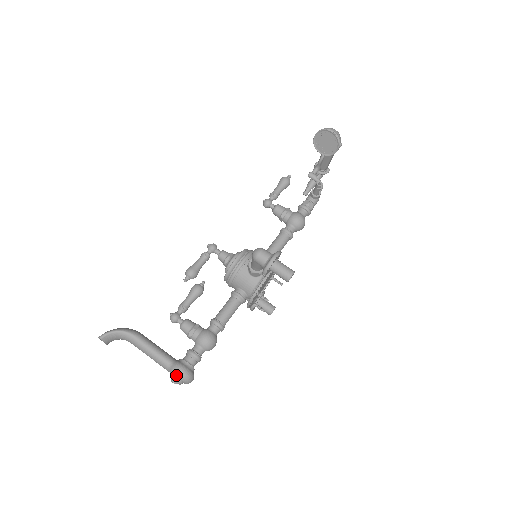
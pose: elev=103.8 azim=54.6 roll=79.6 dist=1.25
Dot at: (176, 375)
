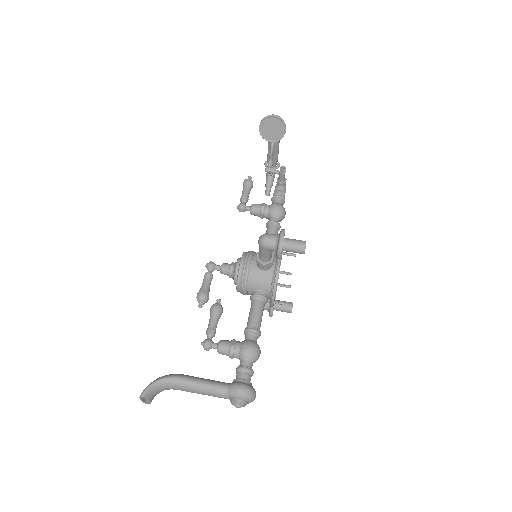
Dot at: (238, 396)
